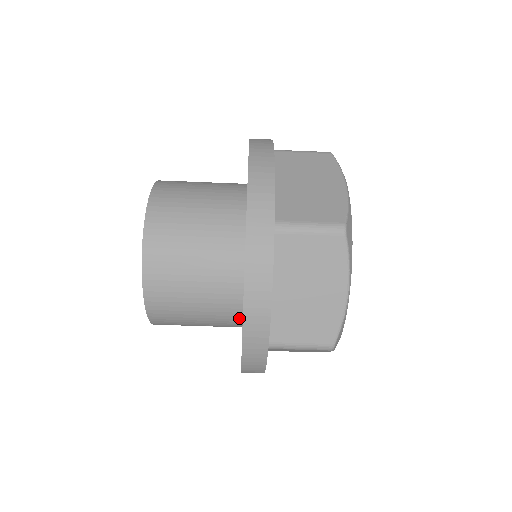
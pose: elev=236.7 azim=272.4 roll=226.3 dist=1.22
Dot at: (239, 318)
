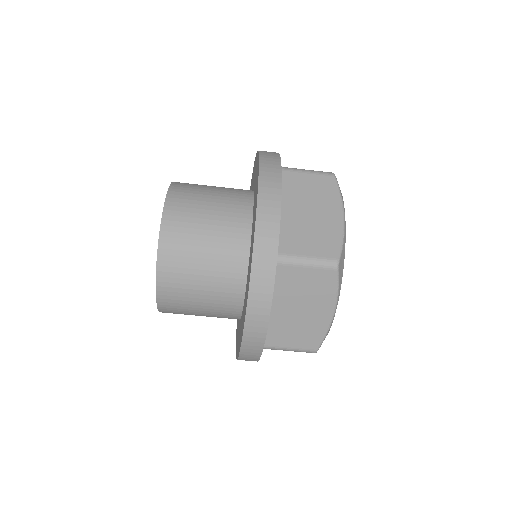
Dot at: (238, 317)
